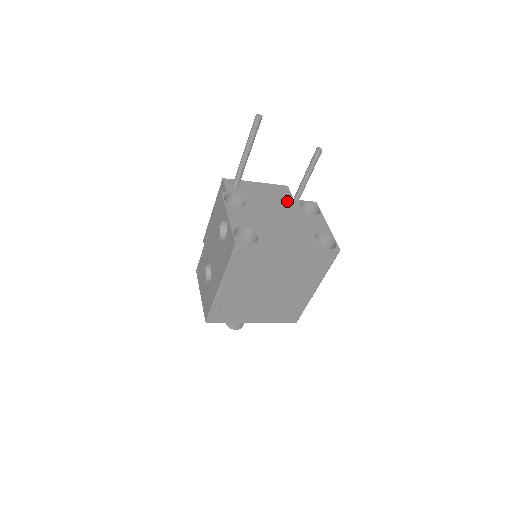
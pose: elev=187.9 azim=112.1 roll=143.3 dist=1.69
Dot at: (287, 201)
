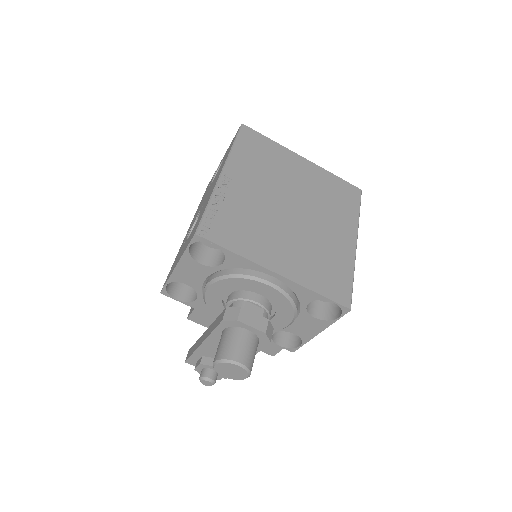
Dot at: occluded
